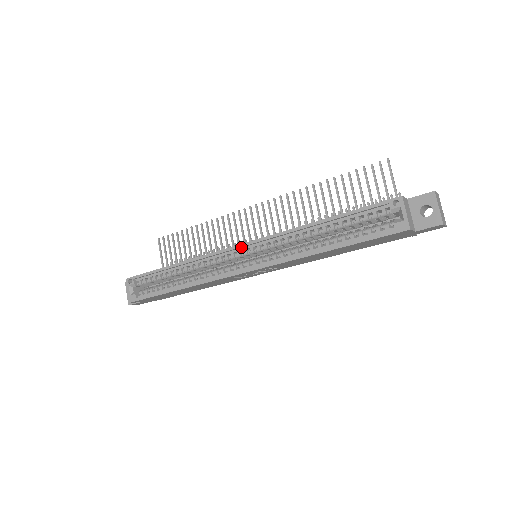
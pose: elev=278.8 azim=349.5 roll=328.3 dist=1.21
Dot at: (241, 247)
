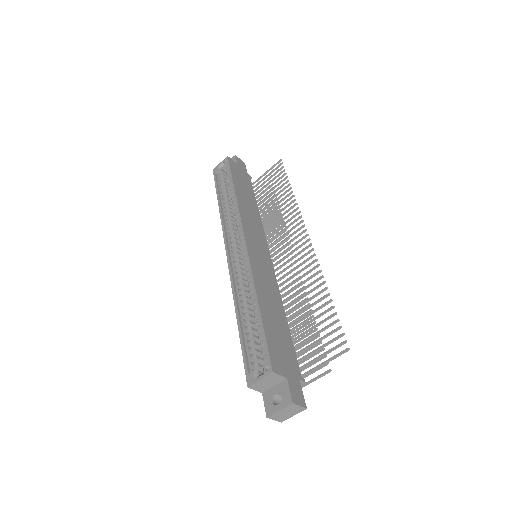
Dot at: (245, 241)
